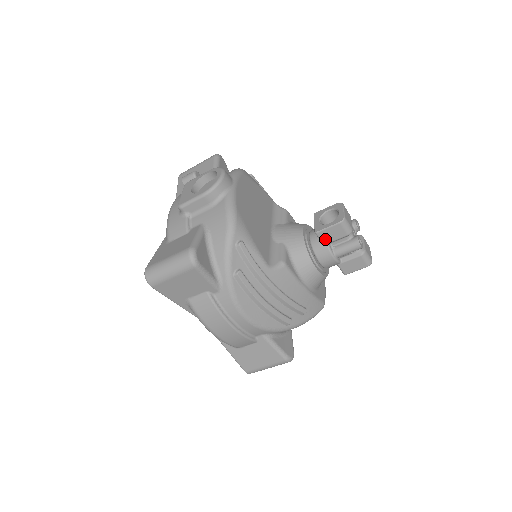
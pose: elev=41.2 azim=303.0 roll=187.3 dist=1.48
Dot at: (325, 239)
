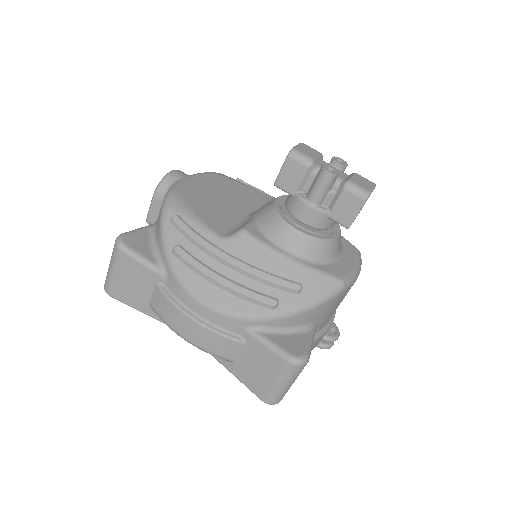
Dot at: (289, 187)
